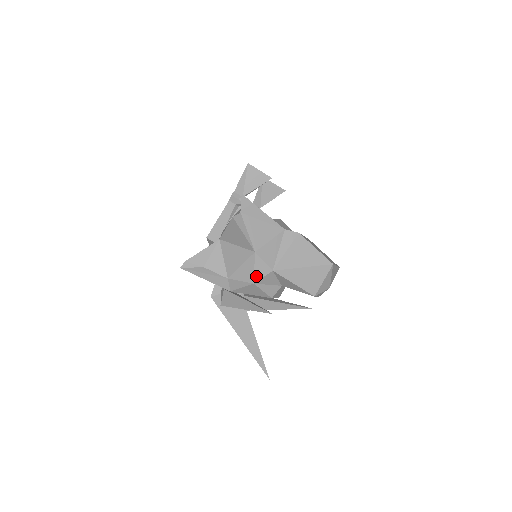
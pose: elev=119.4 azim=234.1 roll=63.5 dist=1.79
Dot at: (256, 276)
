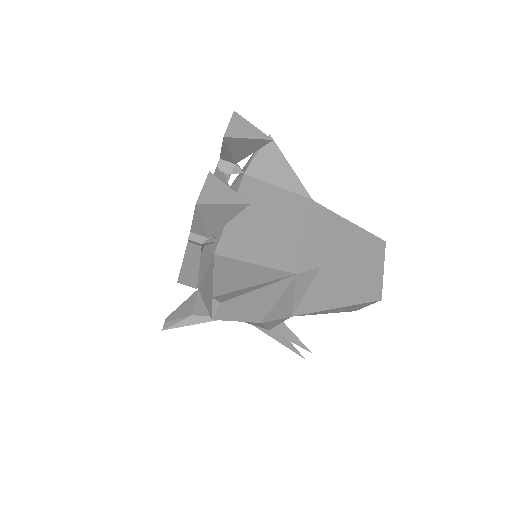
Dot at: (270, 327)
